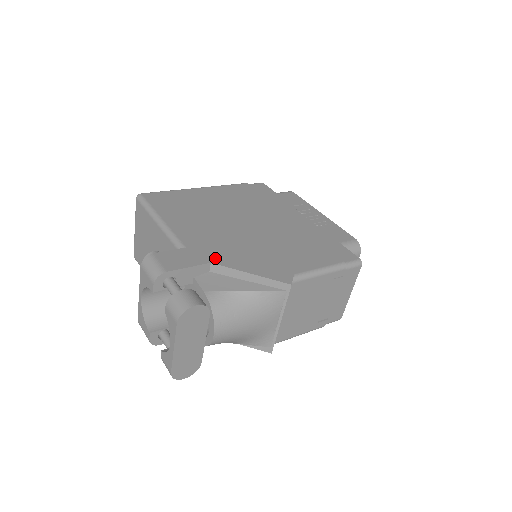
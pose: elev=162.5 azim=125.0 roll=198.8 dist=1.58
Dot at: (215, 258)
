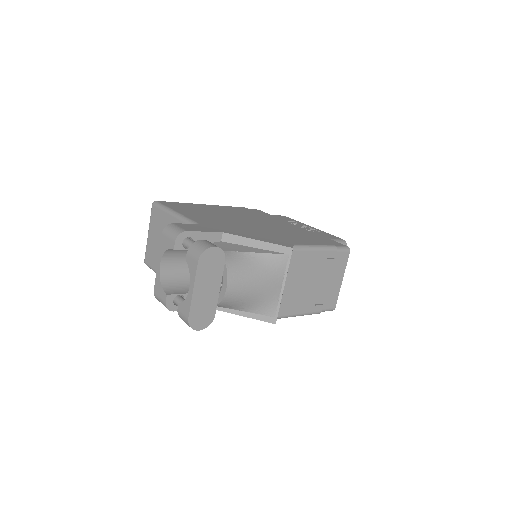
Dot at: (226, 231)
